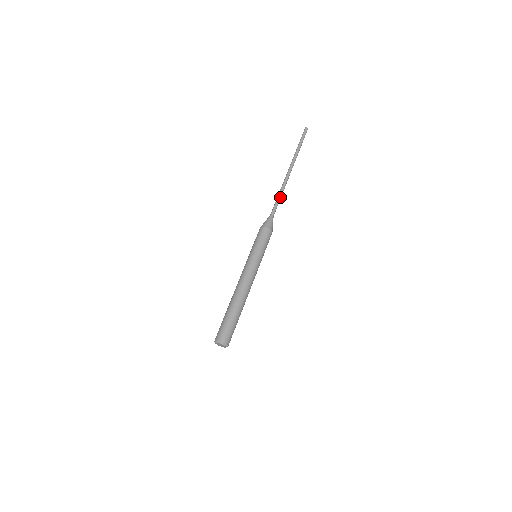
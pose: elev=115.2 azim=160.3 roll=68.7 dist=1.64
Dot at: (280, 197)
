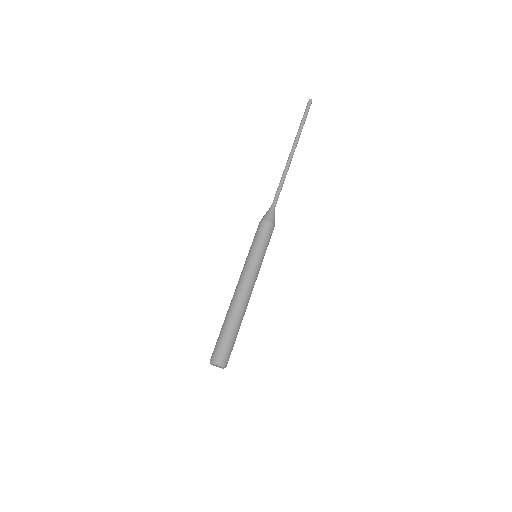
Dot at: (282, 184)
